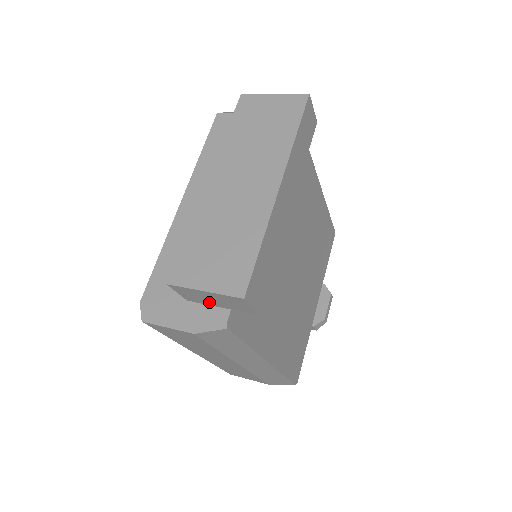
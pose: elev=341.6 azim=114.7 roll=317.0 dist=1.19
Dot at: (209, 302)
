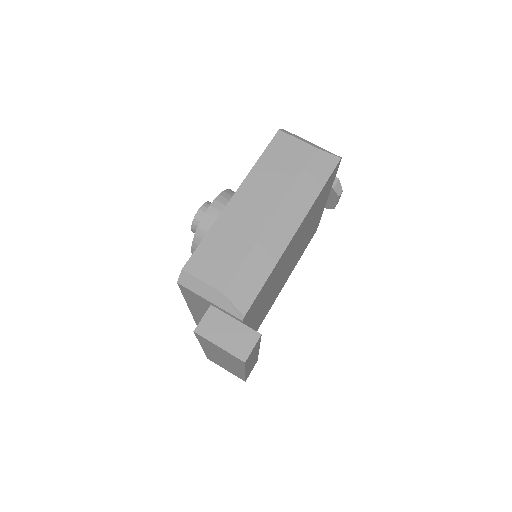
Dot at: occluded
